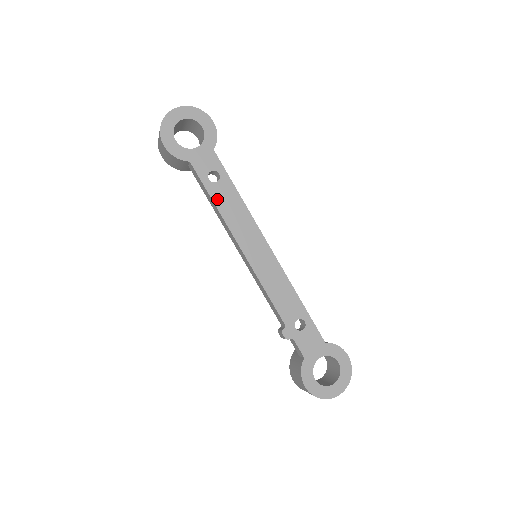
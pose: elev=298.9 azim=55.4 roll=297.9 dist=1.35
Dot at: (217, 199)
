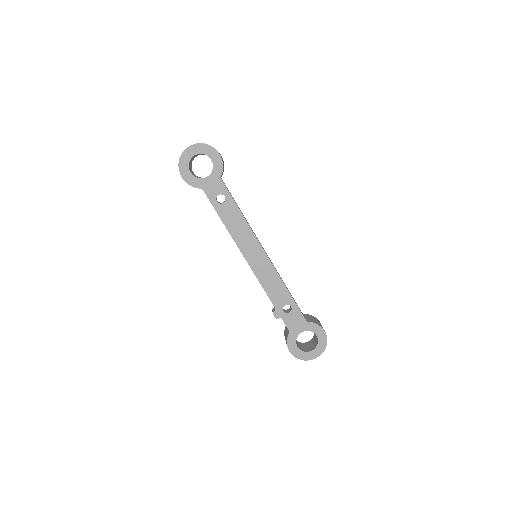
Dot at: (223, 217)
